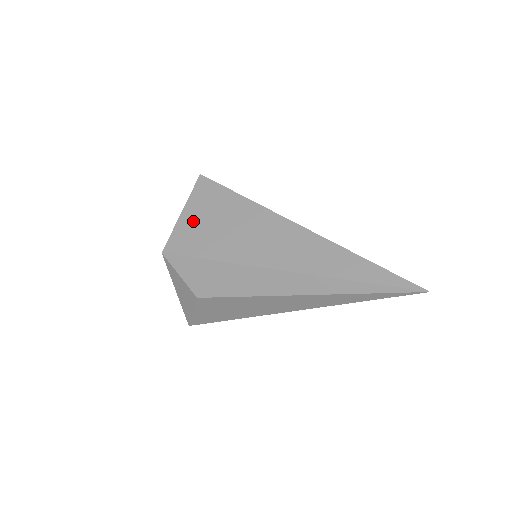
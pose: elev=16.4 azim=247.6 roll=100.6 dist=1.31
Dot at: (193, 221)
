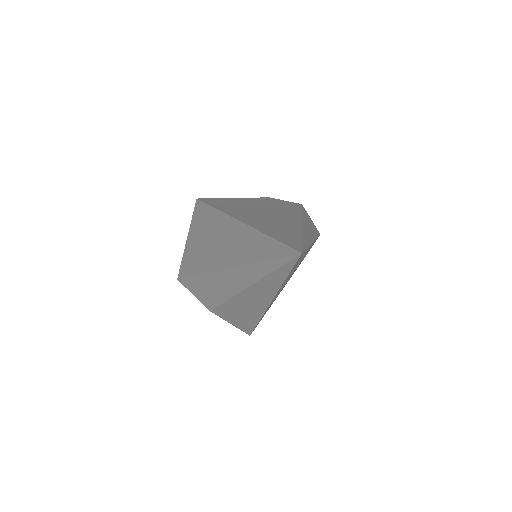
Dot at: (190, 244)
